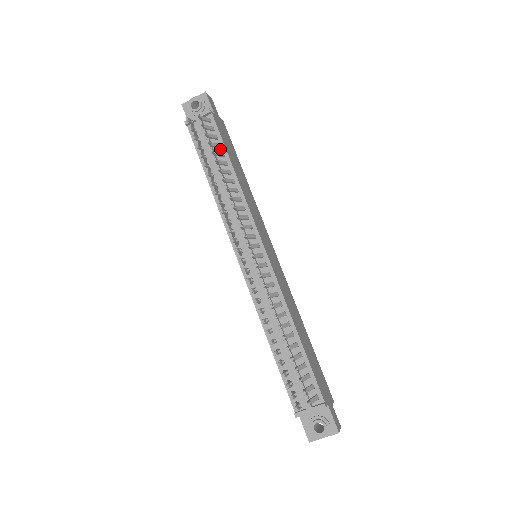
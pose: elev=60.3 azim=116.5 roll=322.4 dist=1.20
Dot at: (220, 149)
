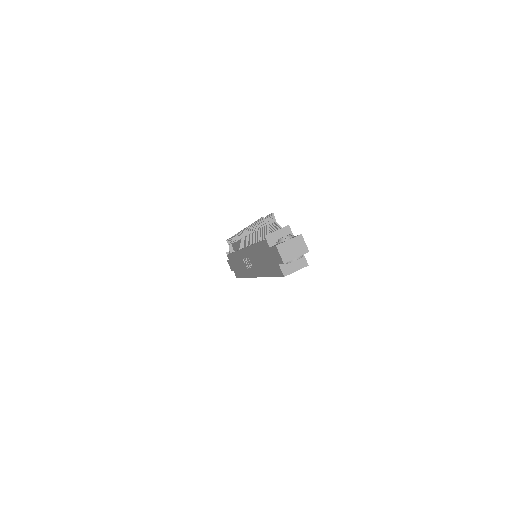
Dot at: occluded
